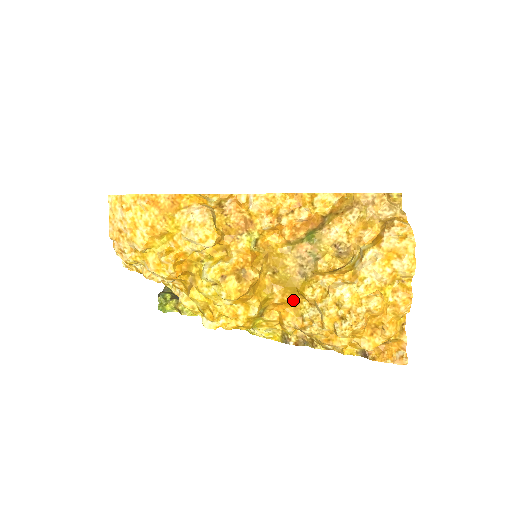
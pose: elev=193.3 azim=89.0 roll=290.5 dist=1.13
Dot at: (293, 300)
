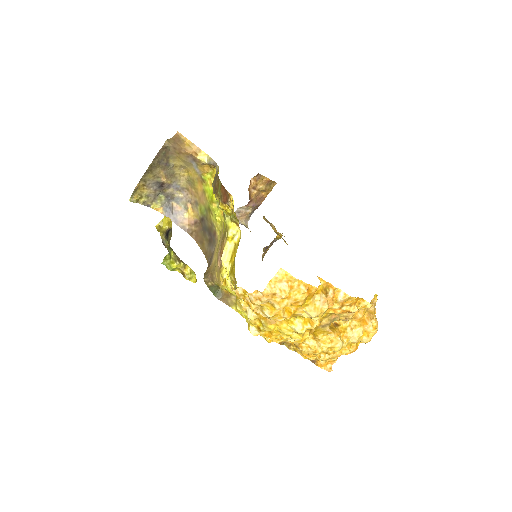
Dot at: occluded
